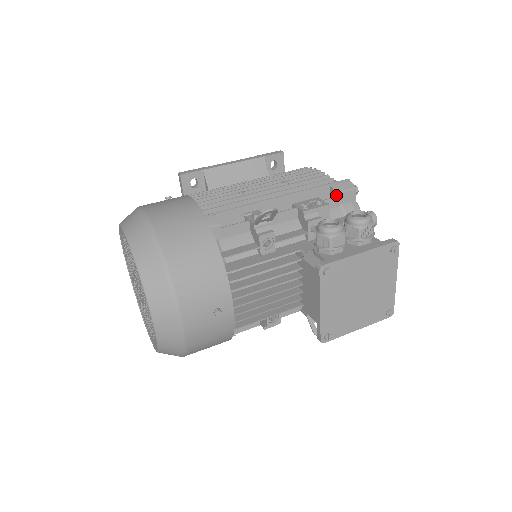
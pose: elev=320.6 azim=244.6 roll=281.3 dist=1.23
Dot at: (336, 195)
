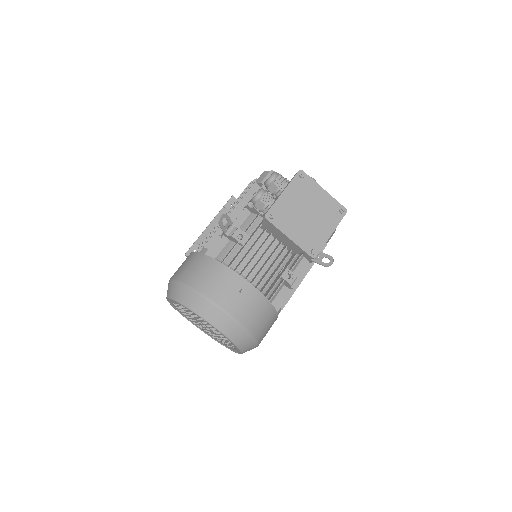
Dot at: (262, 184)
